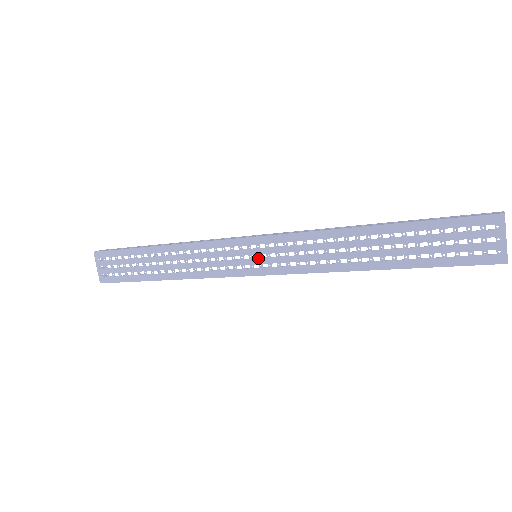
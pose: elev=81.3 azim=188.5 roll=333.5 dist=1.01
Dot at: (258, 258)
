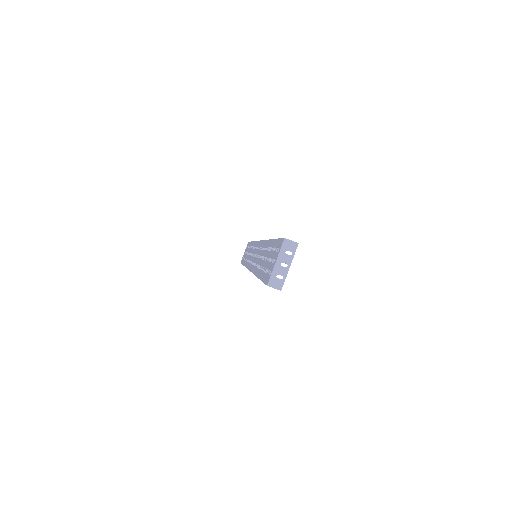
Dot at: occluded
